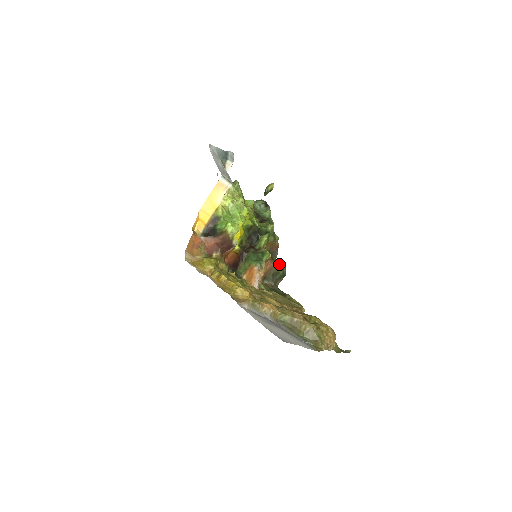
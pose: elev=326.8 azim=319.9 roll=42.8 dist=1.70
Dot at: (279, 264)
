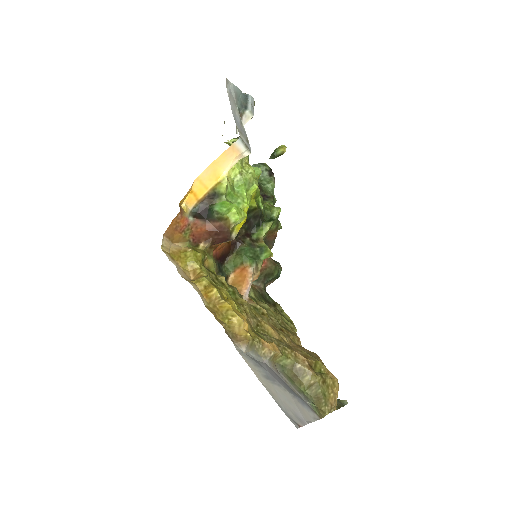
Dot at: (274, 261)
